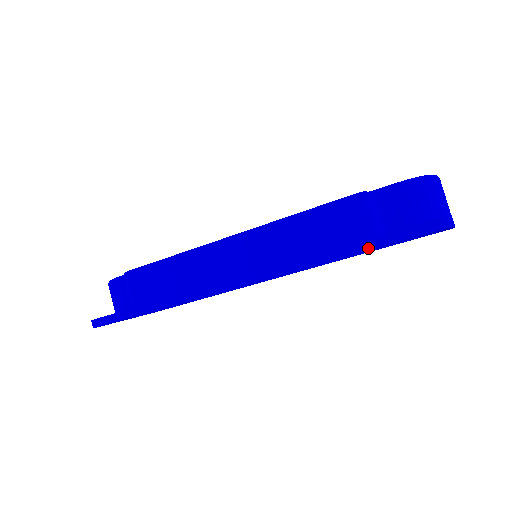
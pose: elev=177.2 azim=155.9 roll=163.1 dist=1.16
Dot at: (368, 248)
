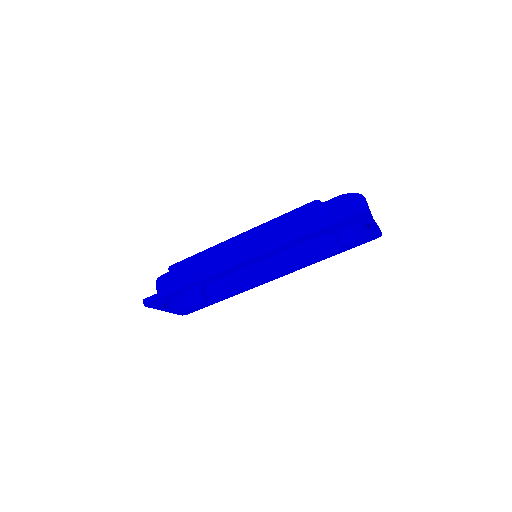
Dot at: (319, 228)
